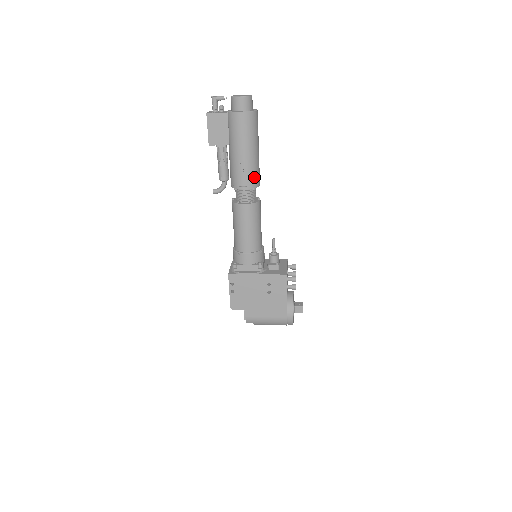
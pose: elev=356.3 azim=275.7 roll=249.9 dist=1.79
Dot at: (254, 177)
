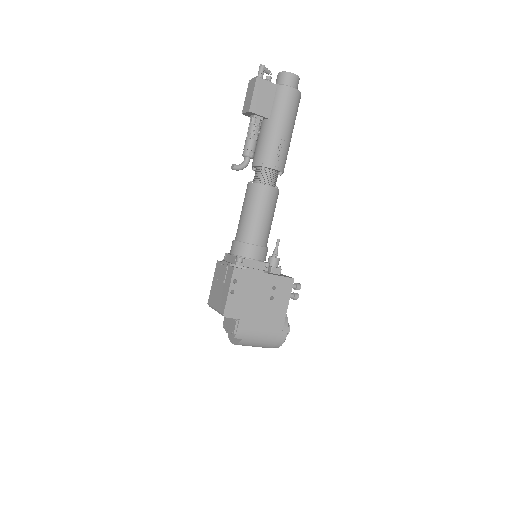
Dot at: (285, 161)
